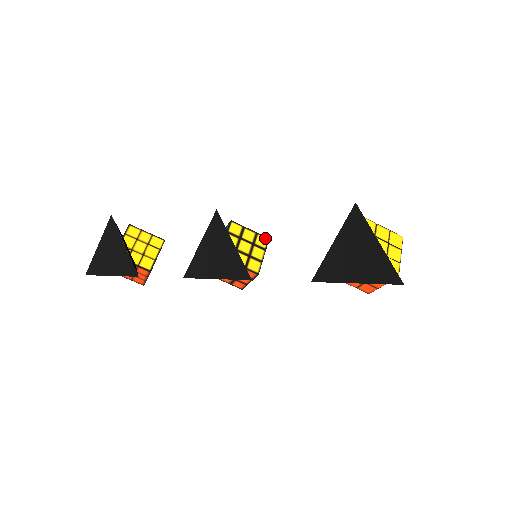
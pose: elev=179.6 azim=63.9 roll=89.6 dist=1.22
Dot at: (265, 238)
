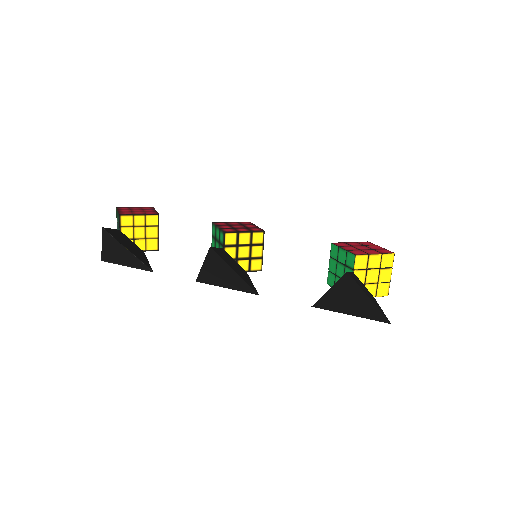
Dot at: (260, 233)
